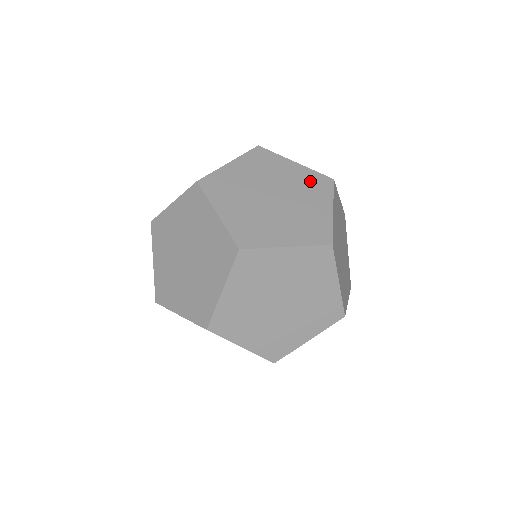
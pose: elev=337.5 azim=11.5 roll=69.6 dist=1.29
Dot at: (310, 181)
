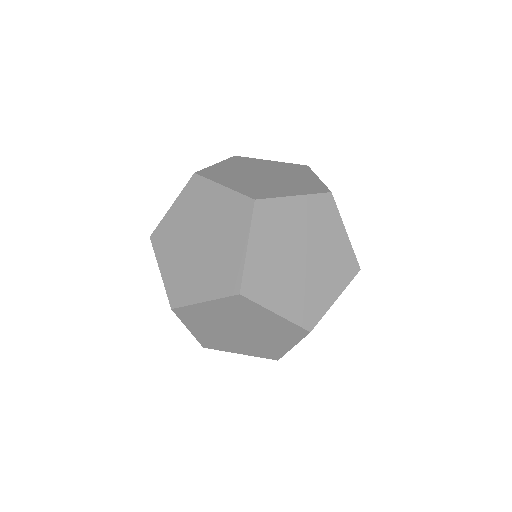
Dot at: (290, 167)
